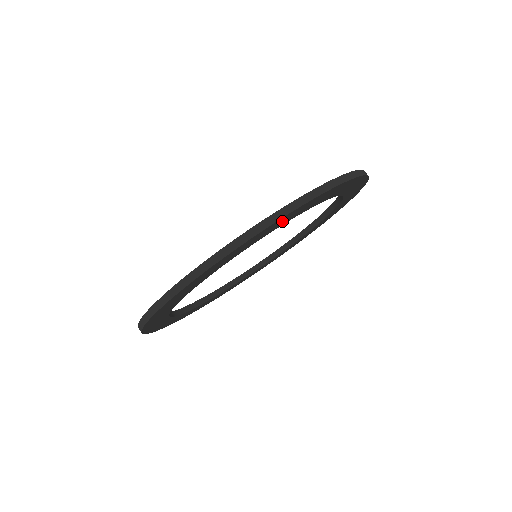
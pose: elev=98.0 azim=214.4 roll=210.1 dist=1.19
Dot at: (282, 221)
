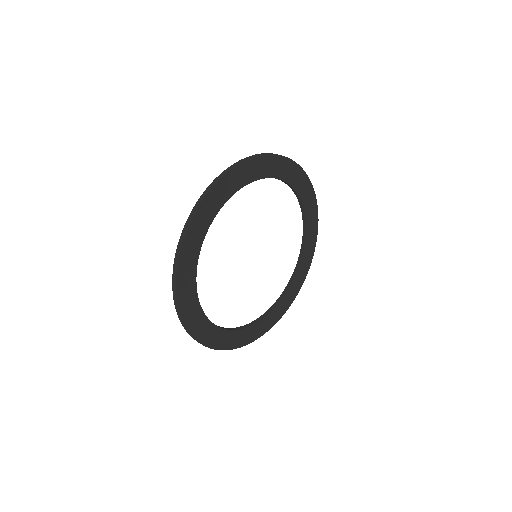
Dot at: (223, 191)
